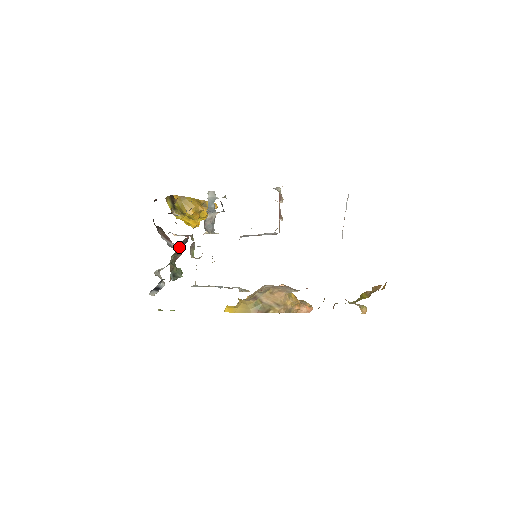
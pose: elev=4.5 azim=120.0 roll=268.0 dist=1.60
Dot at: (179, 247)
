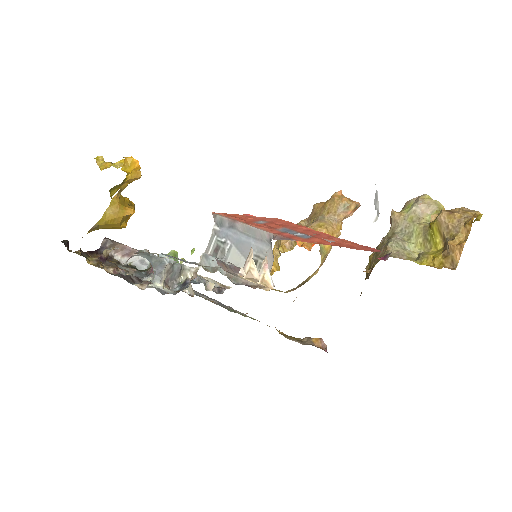
Dot at: occluded
